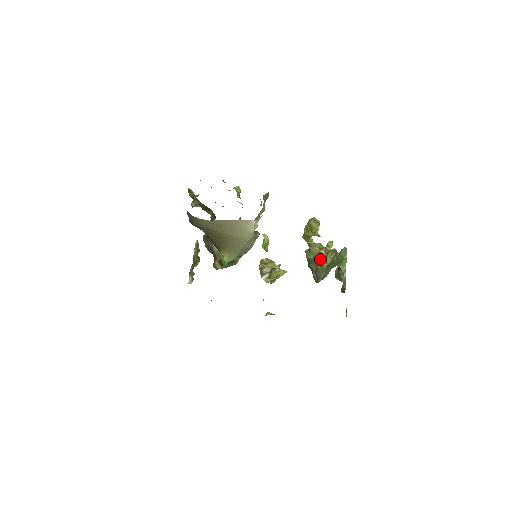
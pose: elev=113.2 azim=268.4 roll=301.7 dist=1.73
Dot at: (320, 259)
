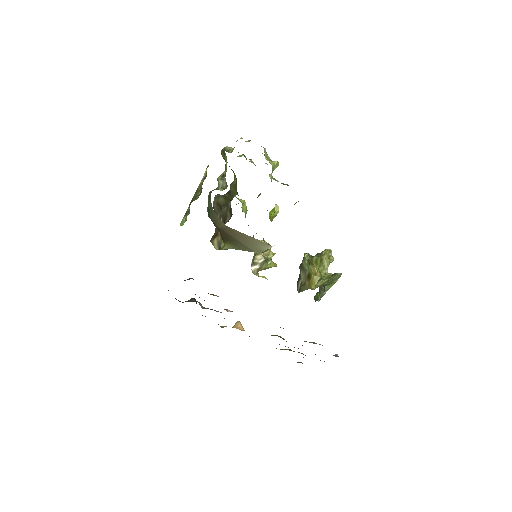
Dot at: (312, 279)
